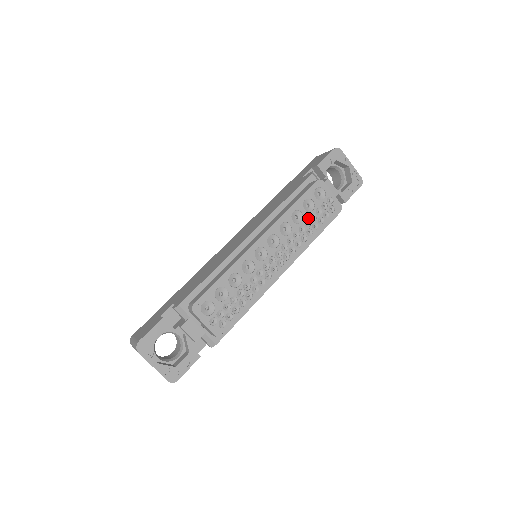
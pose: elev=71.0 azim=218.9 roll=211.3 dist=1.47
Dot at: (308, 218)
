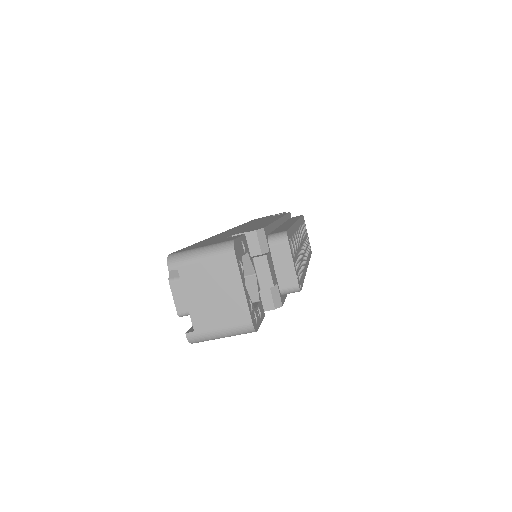
Dot at: occluded
